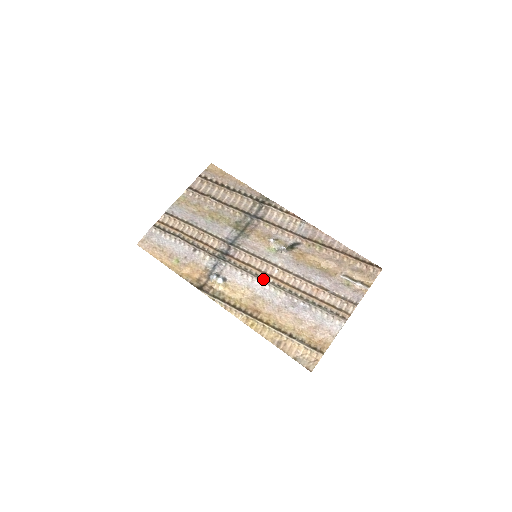
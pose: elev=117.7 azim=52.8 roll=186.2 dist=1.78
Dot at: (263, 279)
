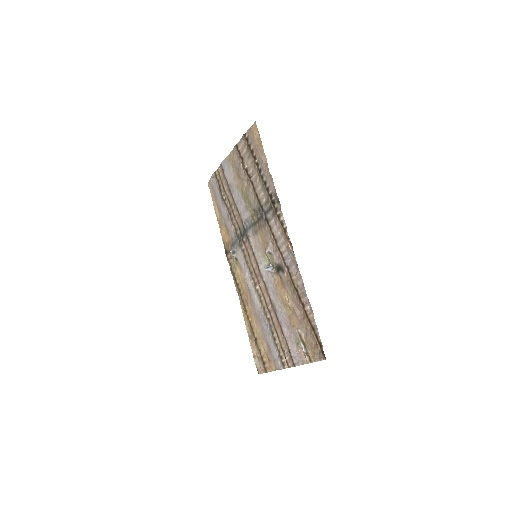
Dot at: (254, 281)
